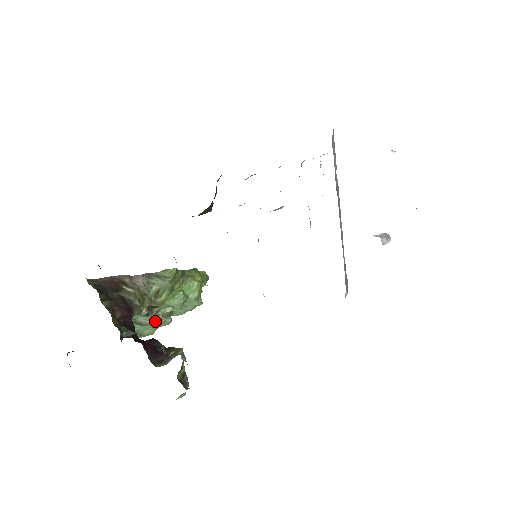
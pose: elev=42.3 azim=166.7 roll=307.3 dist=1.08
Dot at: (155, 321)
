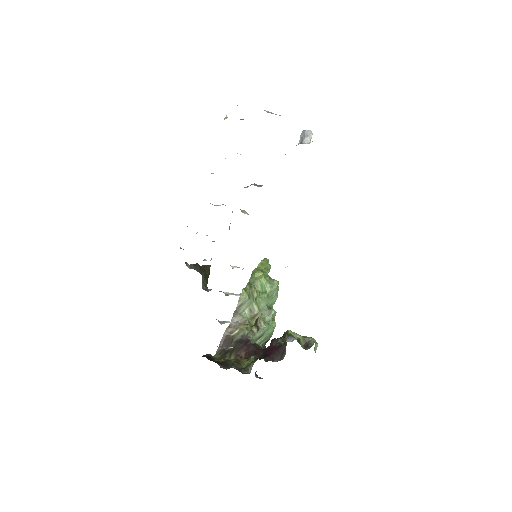
Dot at: (265, 327)
